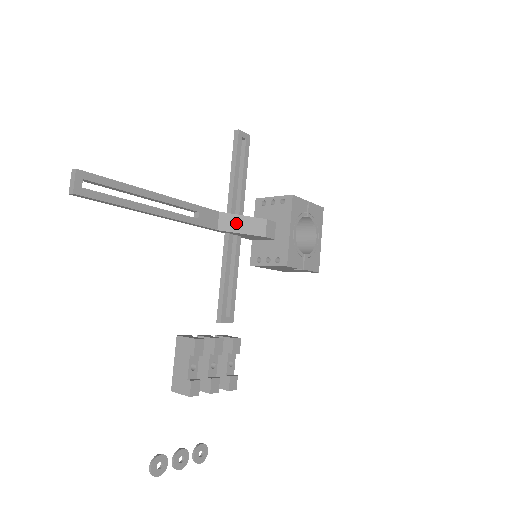
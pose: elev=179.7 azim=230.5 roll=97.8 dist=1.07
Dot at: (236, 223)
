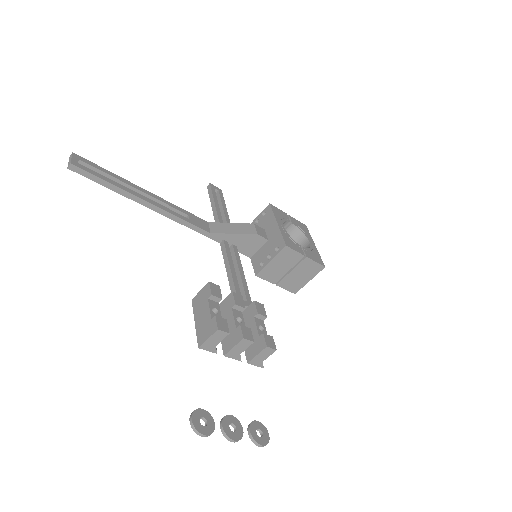
Dot at: (226, 228)
